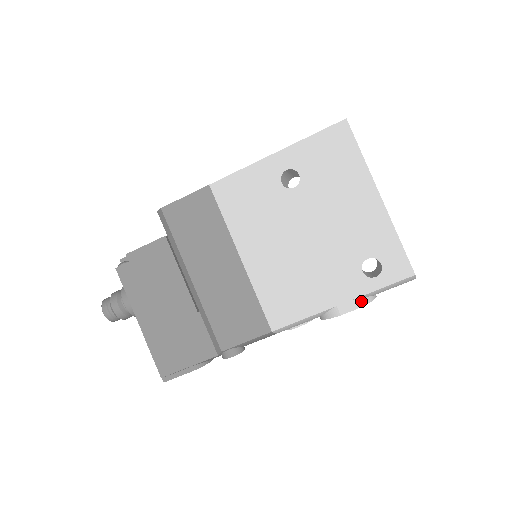
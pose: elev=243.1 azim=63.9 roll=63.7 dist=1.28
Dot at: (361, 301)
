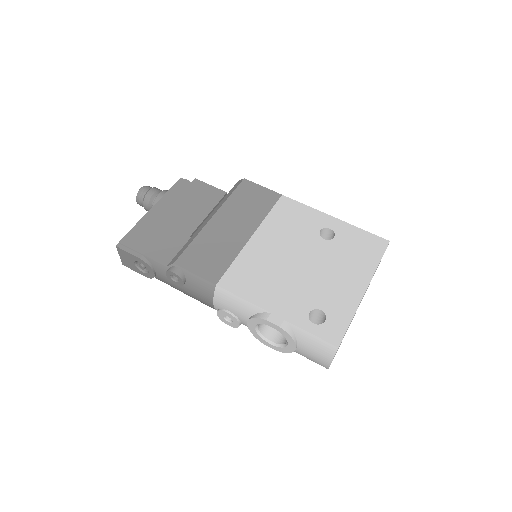
Dot at: (288, 328)
